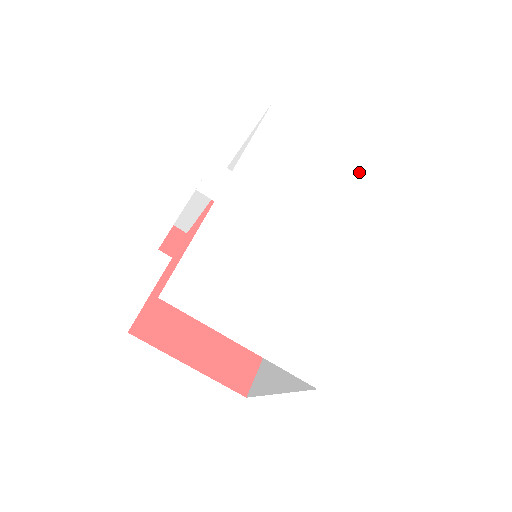
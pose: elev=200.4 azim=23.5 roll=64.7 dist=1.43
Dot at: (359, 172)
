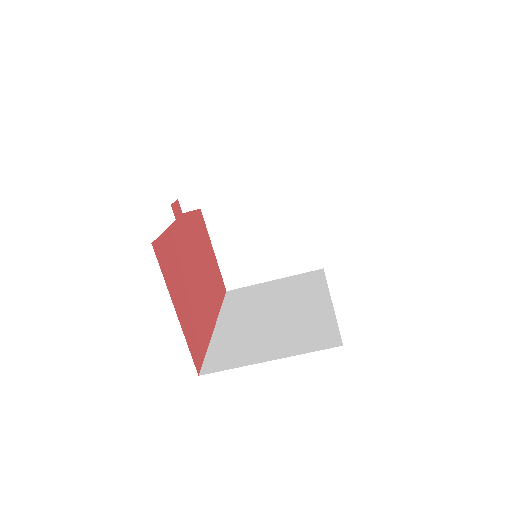
Dot at: occluded
